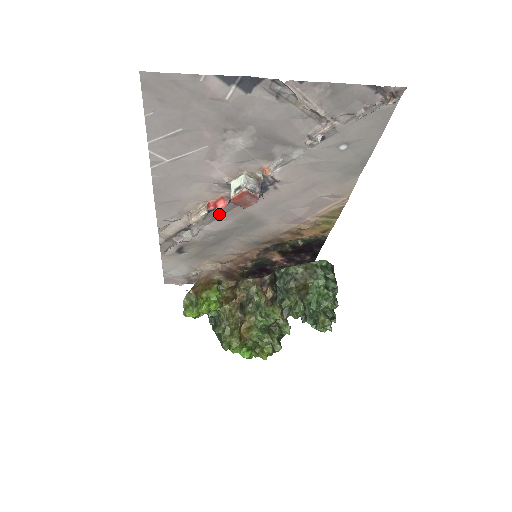
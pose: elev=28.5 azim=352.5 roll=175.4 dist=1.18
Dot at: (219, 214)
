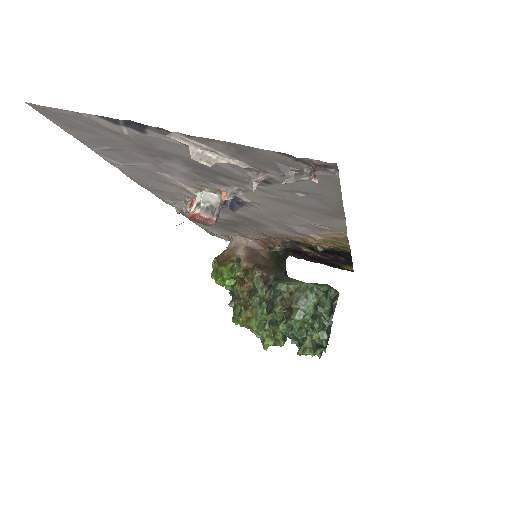
Dot at: occluded
